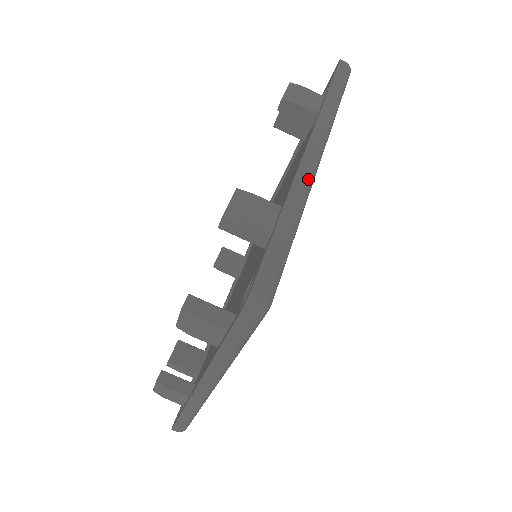
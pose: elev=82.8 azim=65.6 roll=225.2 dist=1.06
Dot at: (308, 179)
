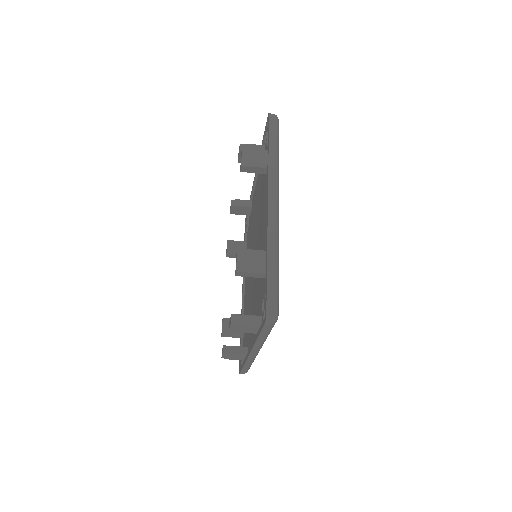
Dot at: (253, 359)
